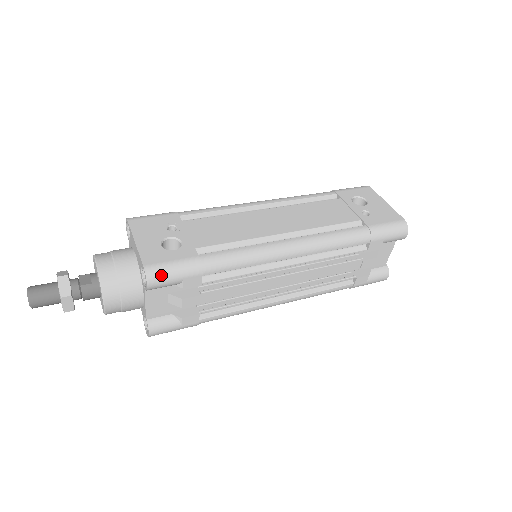
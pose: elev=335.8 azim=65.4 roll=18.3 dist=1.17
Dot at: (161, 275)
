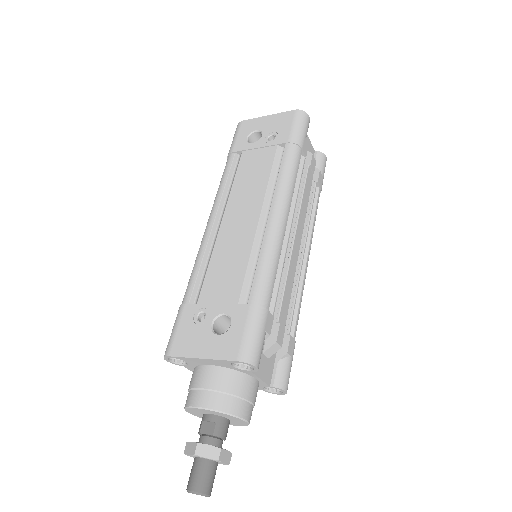
Dot at: (253, 349)
